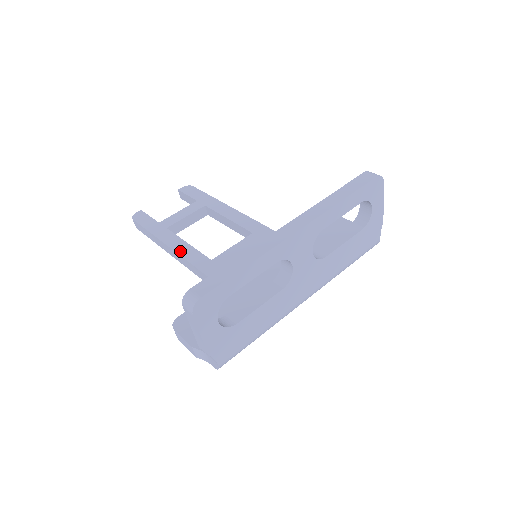
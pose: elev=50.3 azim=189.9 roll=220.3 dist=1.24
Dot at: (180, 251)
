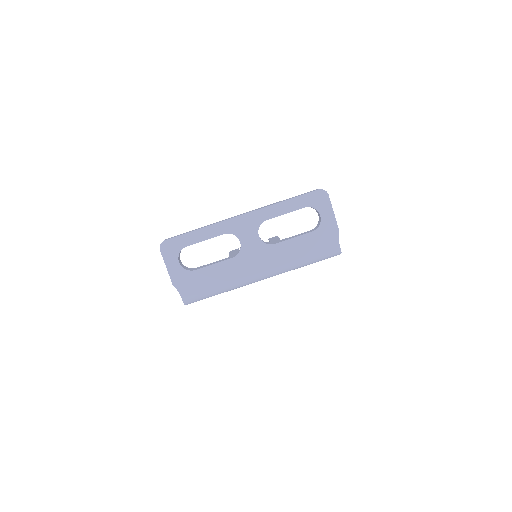
Dot at: occluded
